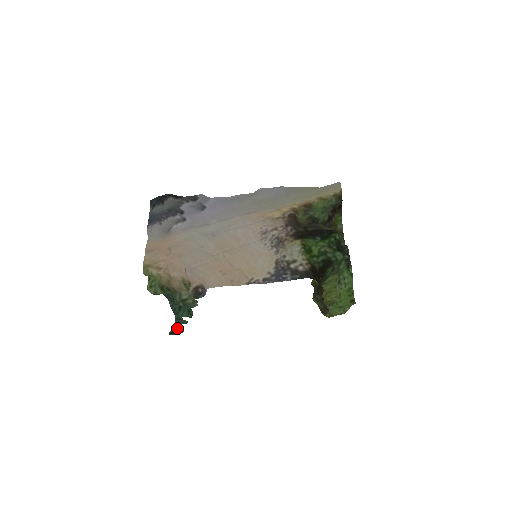
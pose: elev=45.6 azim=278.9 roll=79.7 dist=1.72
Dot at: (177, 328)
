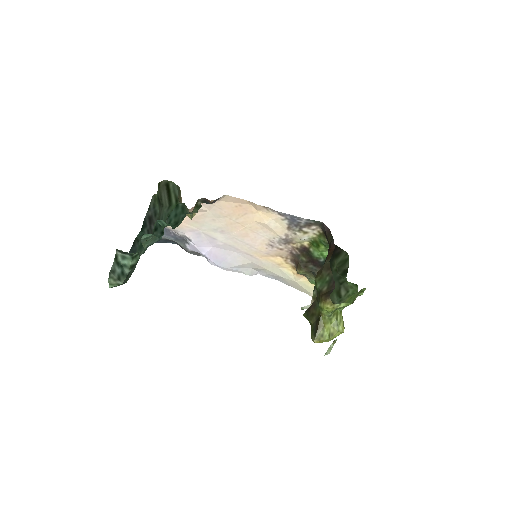
Dot at: (129, 256)
